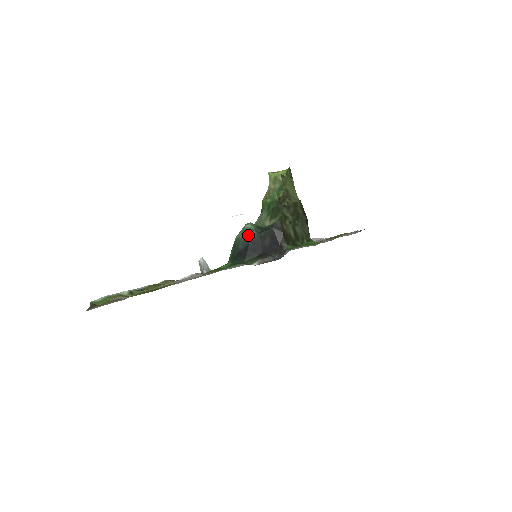
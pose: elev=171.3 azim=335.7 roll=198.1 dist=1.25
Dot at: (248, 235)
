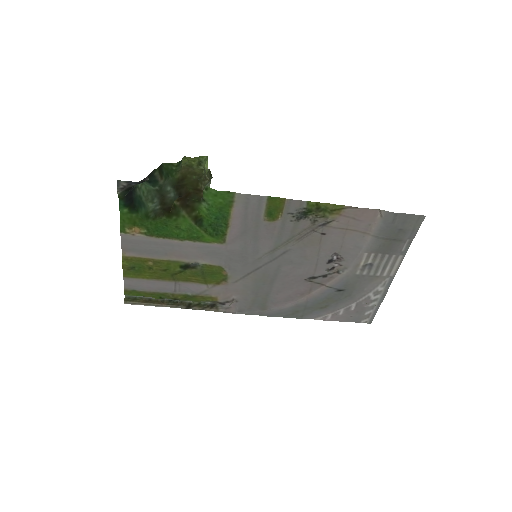
Dot at: (135, 187)
